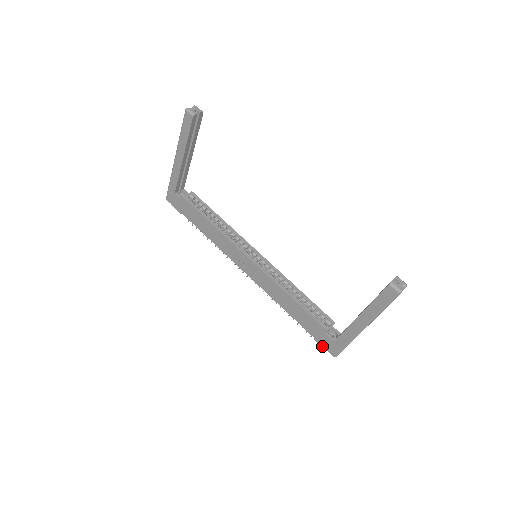
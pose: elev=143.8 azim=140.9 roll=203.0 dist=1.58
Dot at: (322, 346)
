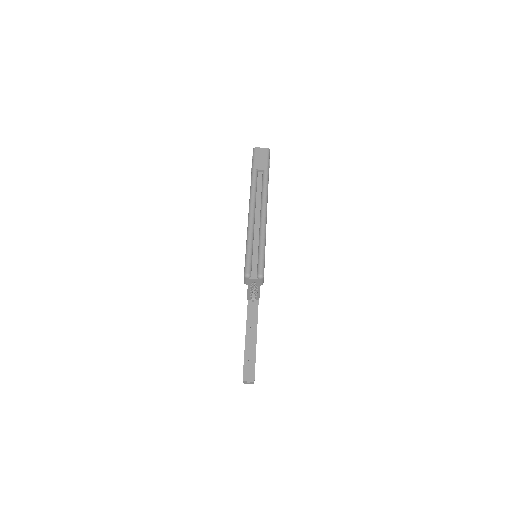
Dot at: occluded
